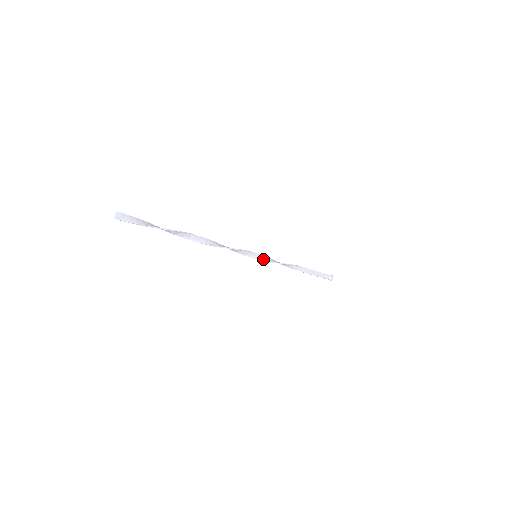
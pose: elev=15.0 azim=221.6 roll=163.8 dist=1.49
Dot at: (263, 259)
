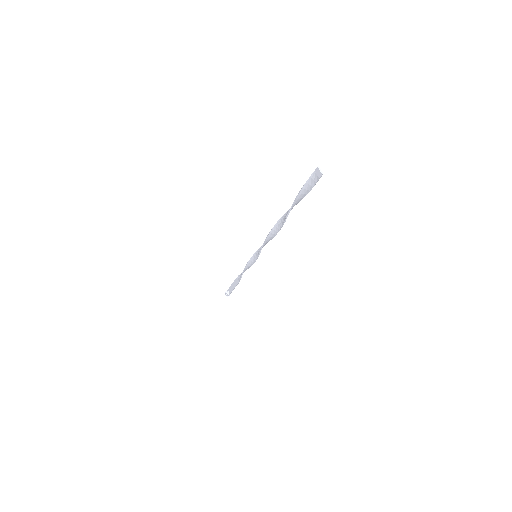
Dot at: (254, 260)
